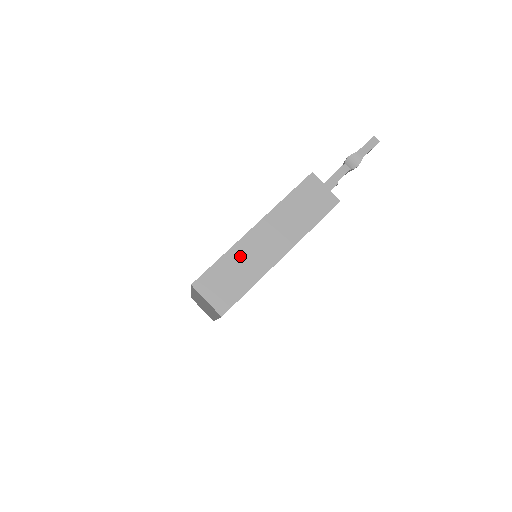
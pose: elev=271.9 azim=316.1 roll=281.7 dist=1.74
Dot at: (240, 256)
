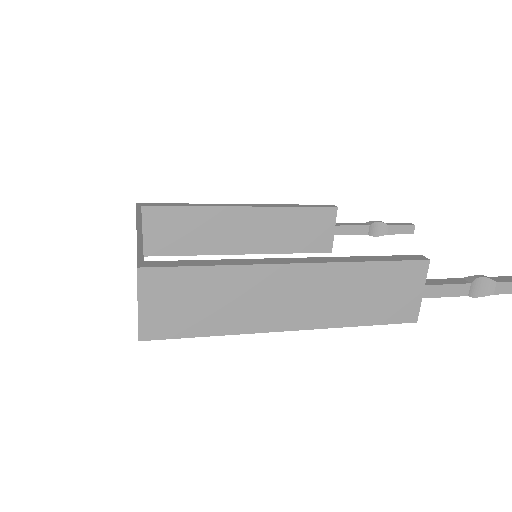
Dot at: (240, 286)
